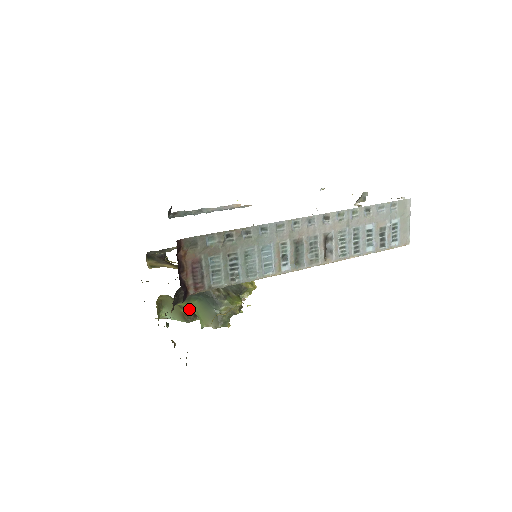
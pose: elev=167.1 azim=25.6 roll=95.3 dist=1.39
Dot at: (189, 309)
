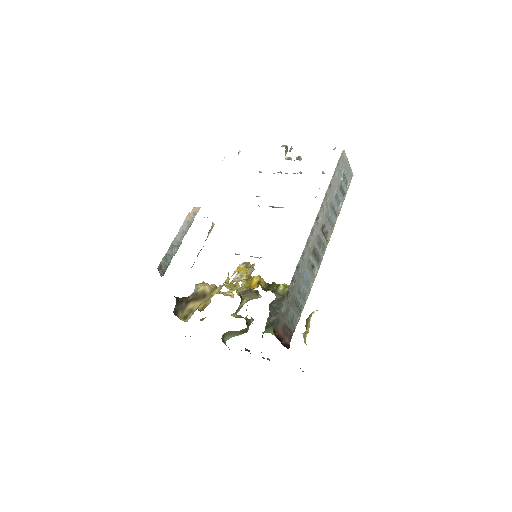
Dot at: occluded
